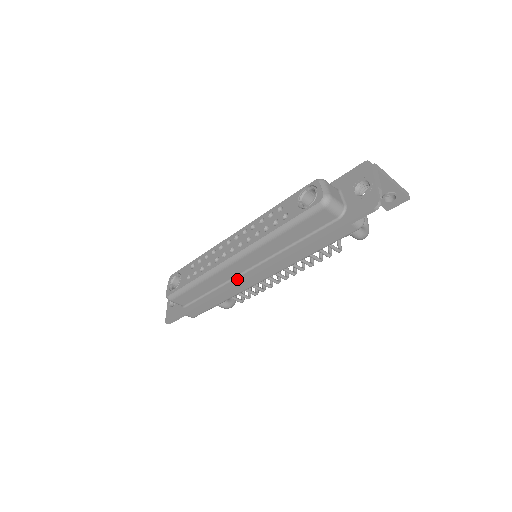
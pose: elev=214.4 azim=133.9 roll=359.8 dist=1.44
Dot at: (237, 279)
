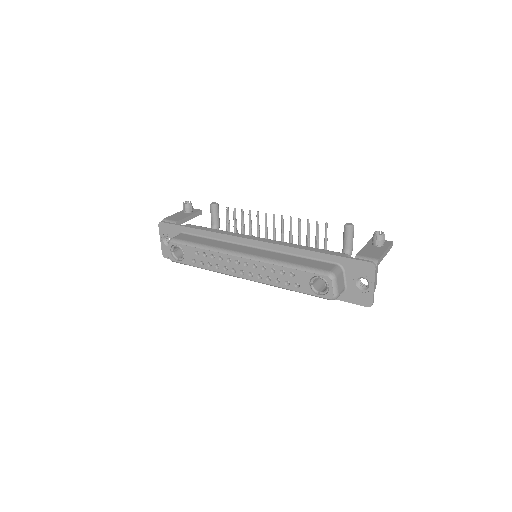
Dot at: occluded
